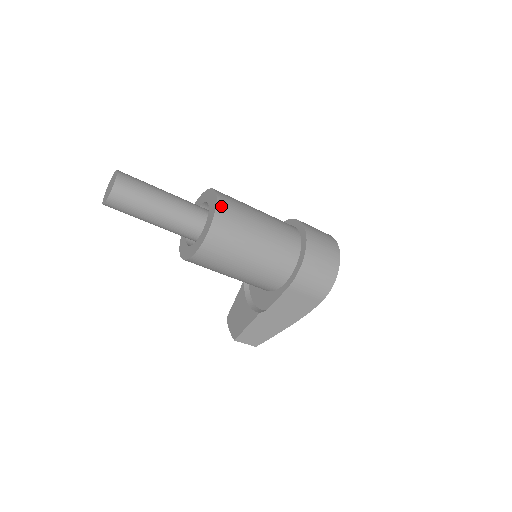
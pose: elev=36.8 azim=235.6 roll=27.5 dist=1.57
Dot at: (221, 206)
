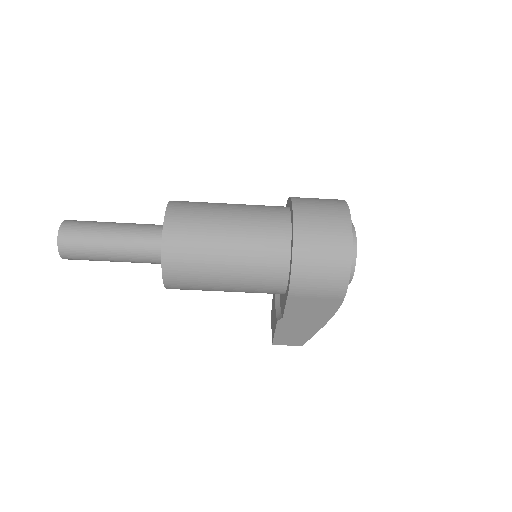
Dot at: (169, 229)
